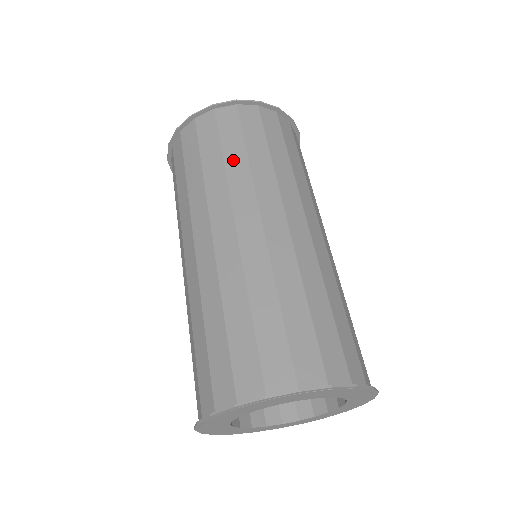
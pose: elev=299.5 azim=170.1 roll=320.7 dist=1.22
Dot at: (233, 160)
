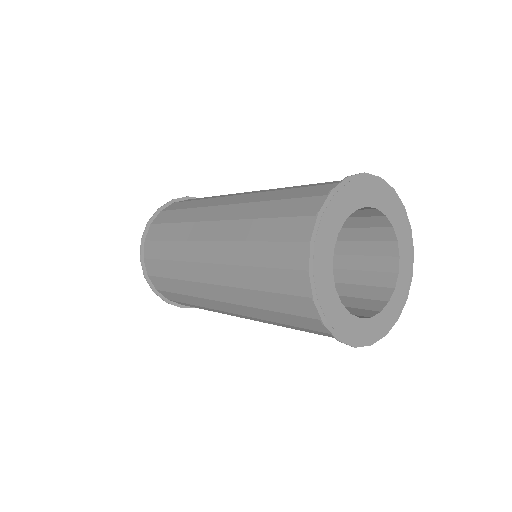
Dot at: occluded
